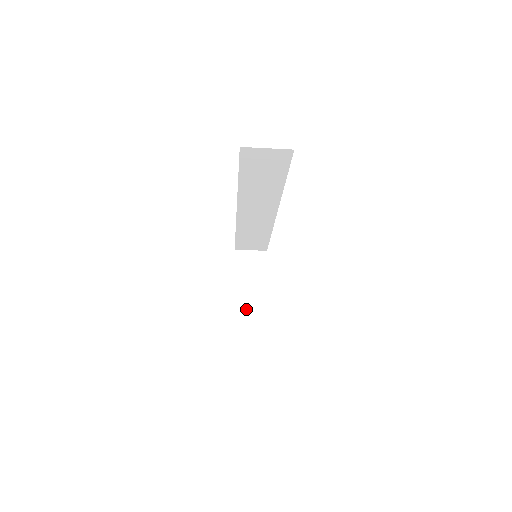
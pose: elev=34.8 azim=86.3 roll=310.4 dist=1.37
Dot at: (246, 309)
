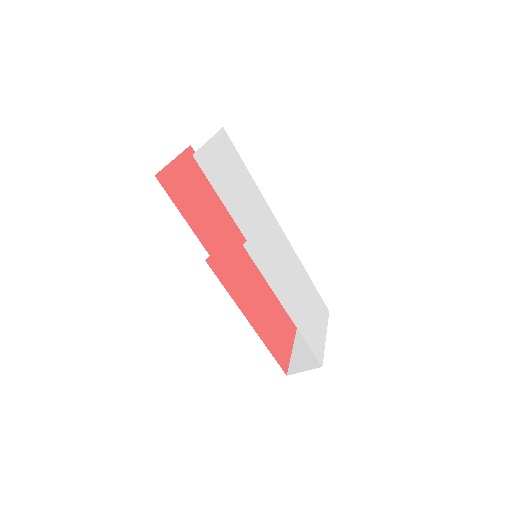
Dot at: (302, 362)
